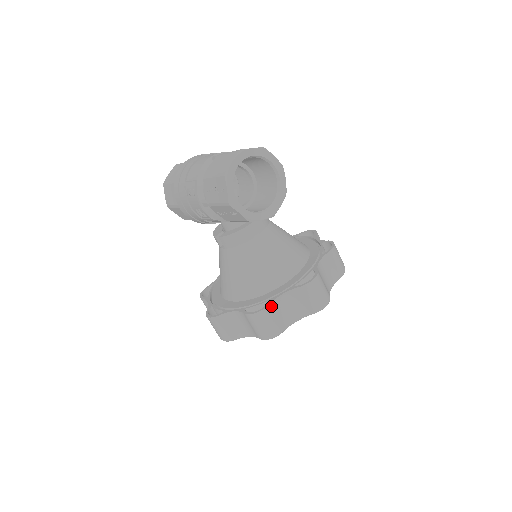
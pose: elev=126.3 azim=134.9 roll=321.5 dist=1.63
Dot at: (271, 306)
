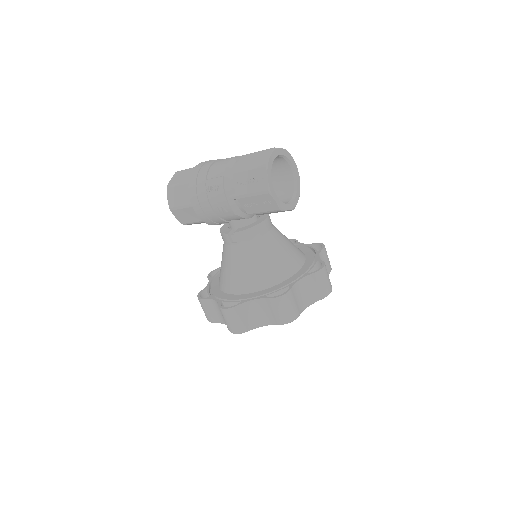
Dot at: (292, 290)
